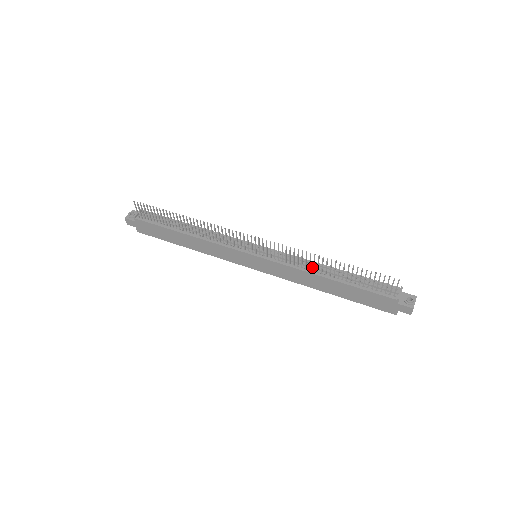
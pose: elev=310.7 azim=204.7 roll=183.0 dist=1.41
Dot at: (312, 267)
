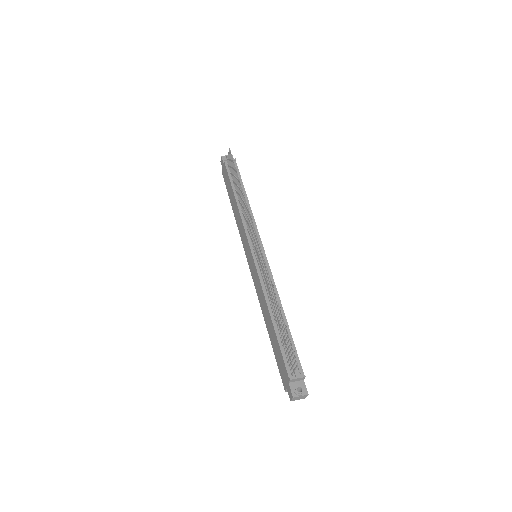
Dot at: occluded
